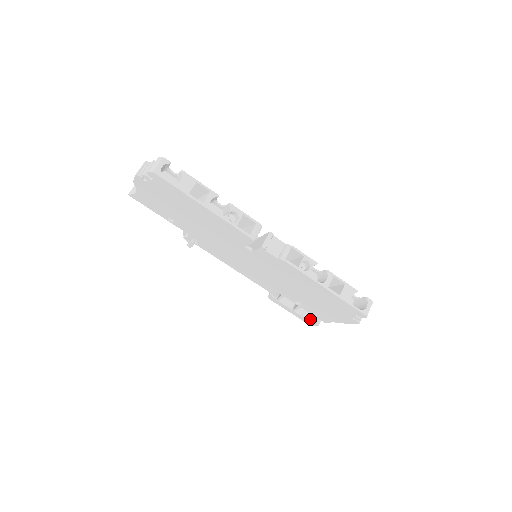
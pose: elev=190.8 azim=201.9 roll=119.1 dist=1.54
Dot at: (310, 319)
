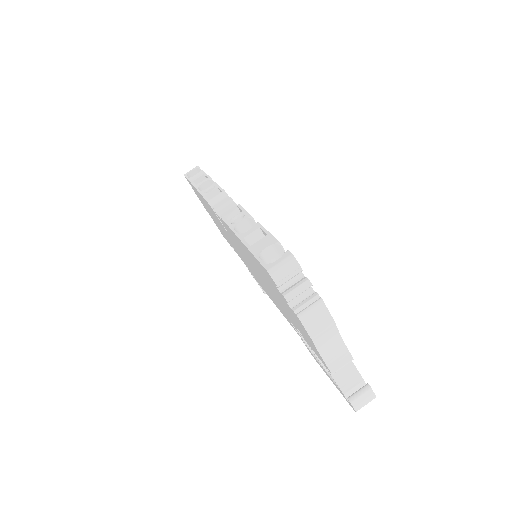
Dot at: (337, 384)
